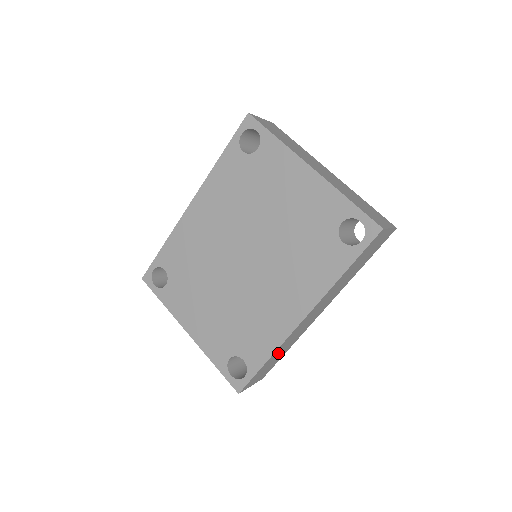
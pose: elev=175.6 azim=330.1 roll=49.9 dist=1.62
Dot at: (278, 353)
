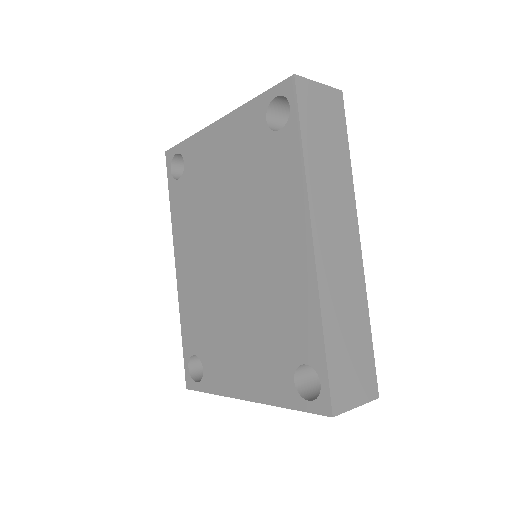
Dot at: (340, 323)
